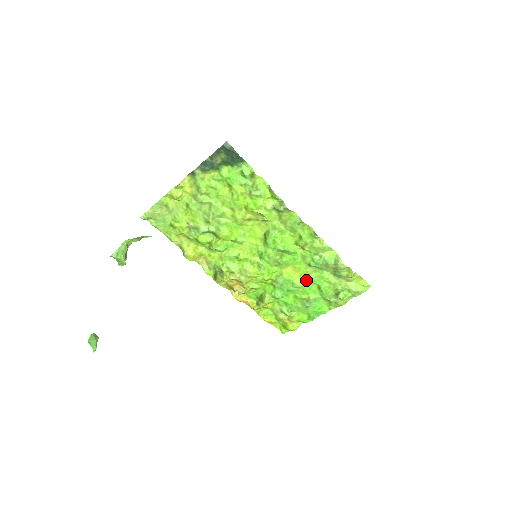
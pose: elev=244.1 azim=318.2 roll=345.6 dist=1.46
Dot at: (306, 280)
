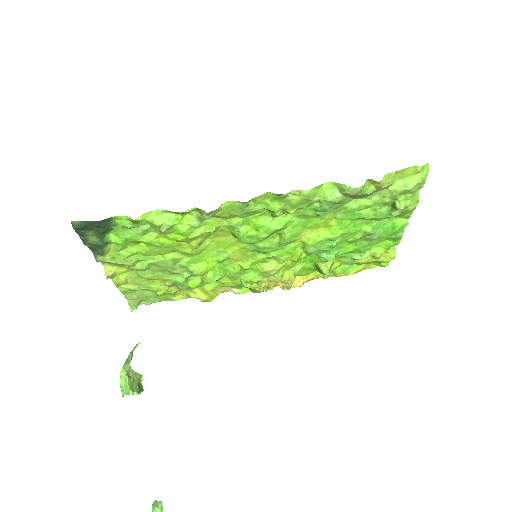
Dot at: (338, 225)
